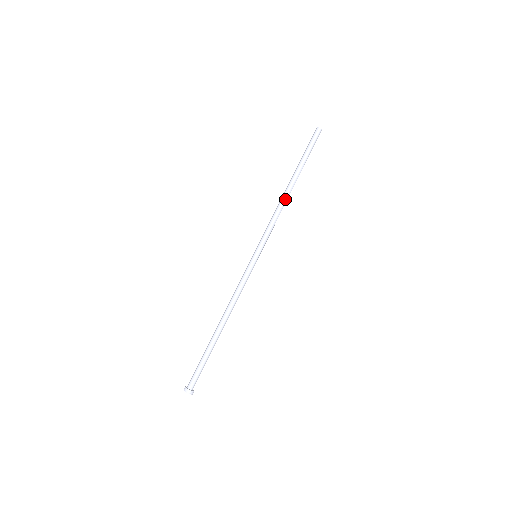
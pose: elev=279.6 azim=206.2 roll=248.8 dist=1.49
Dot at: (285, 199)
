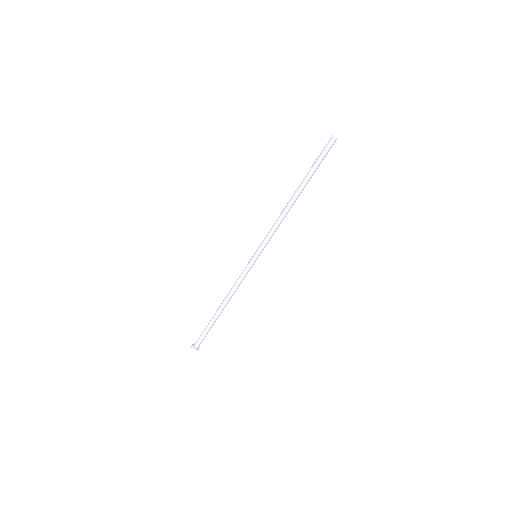
Dot at: (288, 209)
